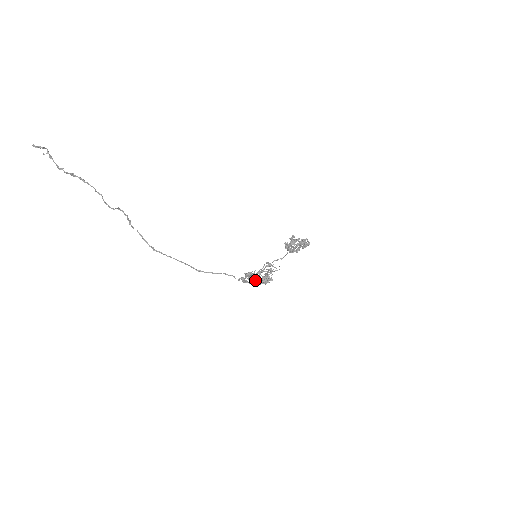
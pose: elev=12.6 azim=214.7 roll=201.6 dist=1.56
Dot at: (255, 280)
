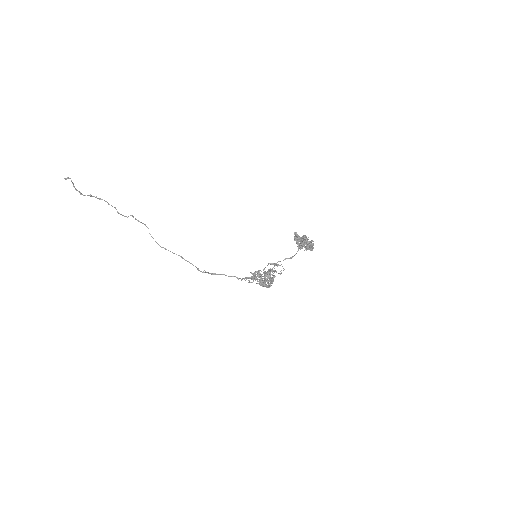
Dot at: occluded
